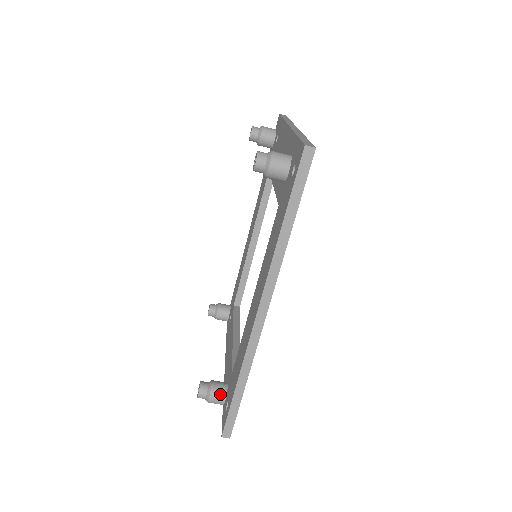
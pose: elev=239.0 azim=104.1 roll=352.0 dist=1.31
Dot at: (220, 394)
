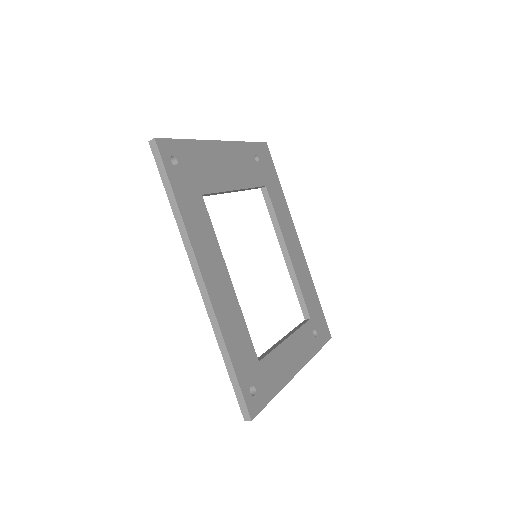
Dot at: occluded
